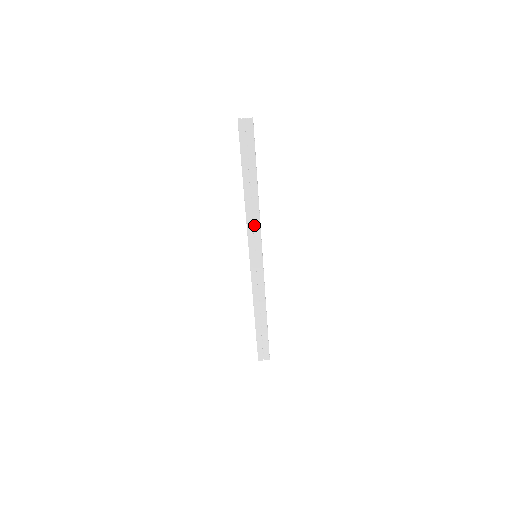
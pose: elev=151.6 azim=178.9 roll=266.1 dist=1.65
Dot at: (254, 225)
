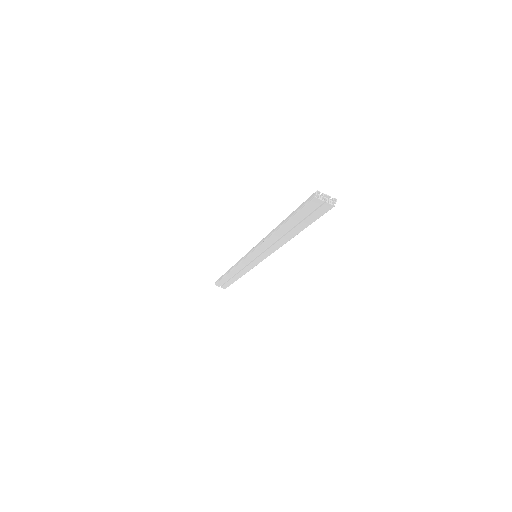
Dot at: (269, 248)
